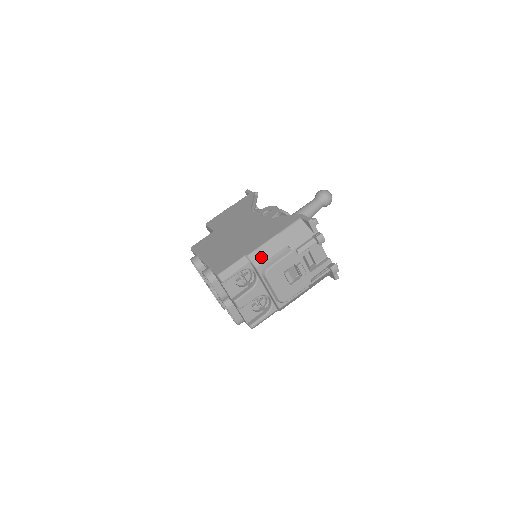
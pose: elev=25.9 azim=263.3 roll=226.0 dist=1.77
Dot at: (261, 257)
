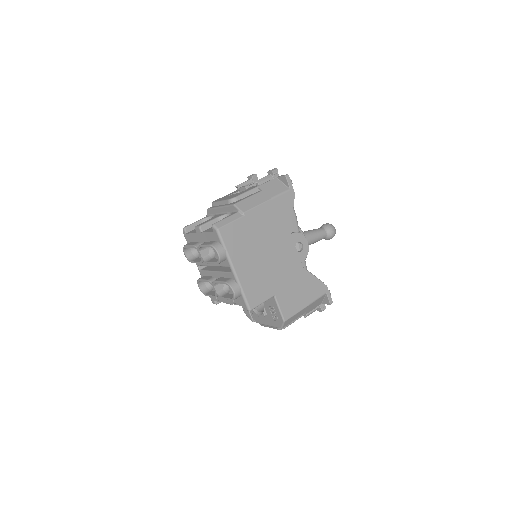
Dot at: occluded
